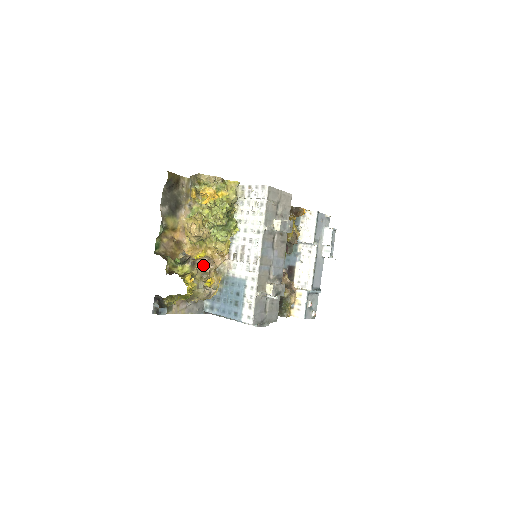
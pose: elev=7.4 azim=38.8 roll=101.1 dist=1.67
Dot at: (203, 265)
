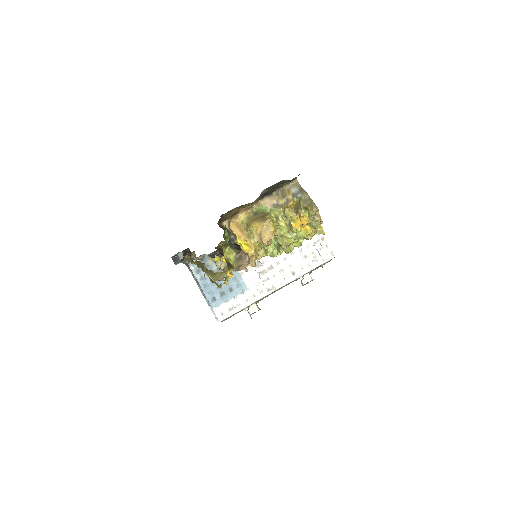
Dot at: (244, 265)
